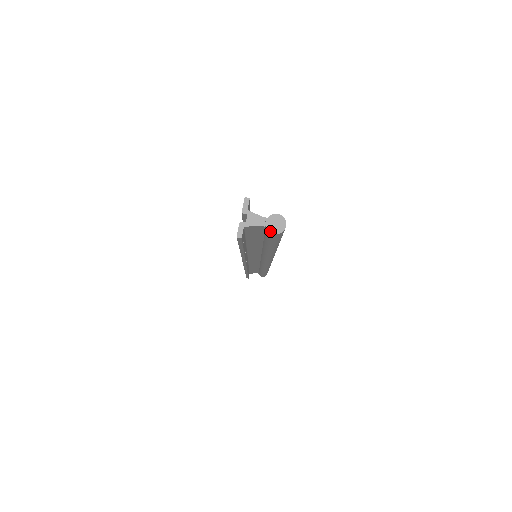
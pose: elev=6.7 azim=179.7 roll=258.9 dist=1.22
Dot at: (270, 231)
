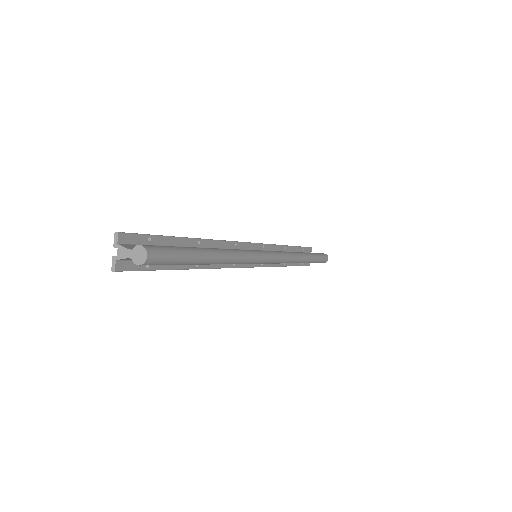
Dot at: (135, 262)
